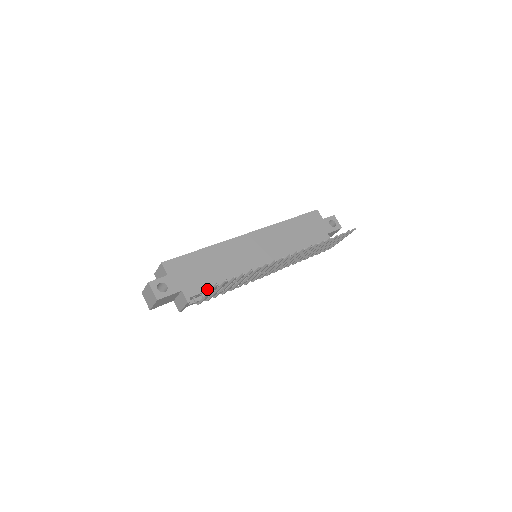
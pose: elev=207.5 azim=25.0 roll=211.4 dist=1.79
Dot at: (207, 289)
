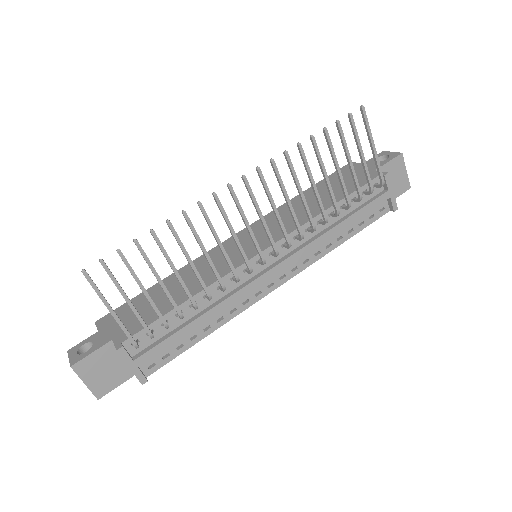
Dot at: (153, 321)
